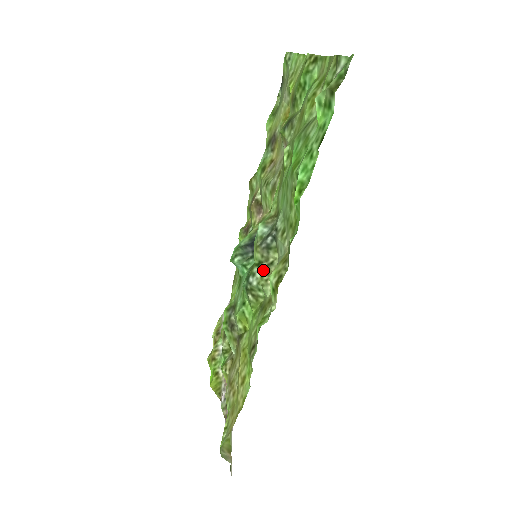
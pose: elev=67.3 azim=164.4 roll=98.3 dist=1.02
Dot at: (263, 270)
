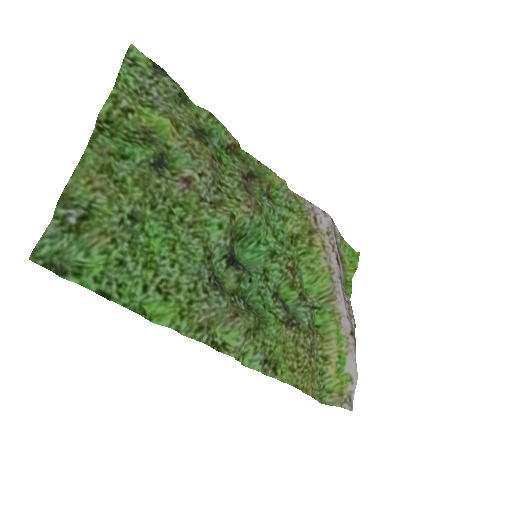
Dot at: (235, 302)
